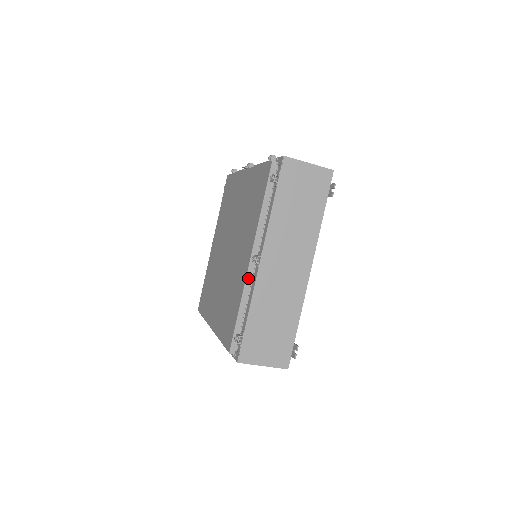
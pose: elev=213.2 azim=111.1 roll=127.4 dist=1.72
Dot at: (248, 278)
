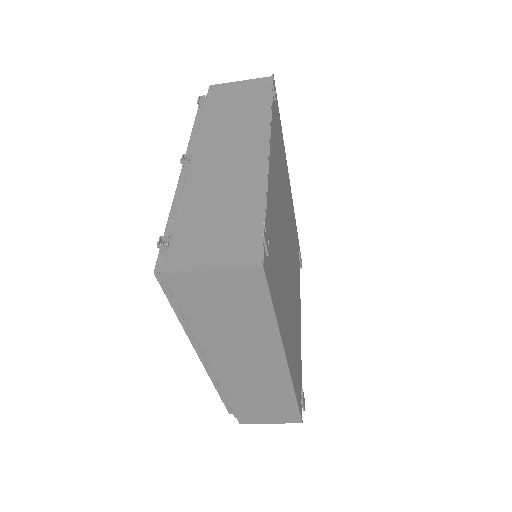
Dot at: (180, 185)
